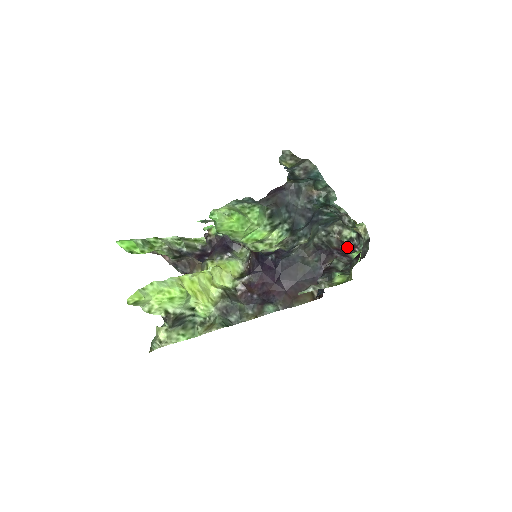
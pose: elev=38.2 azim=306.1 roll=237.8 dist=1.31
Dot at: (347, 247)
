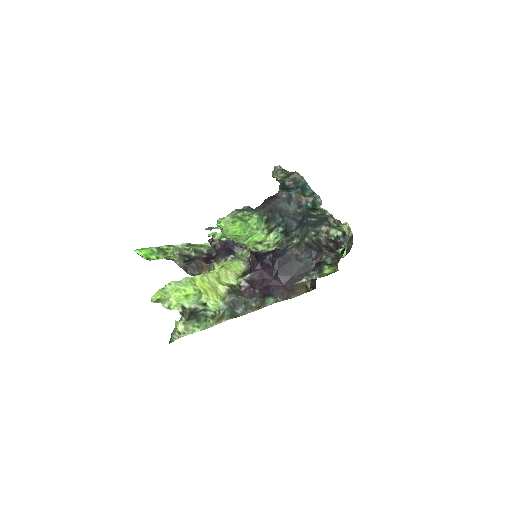
Dot at: (334, 244)
